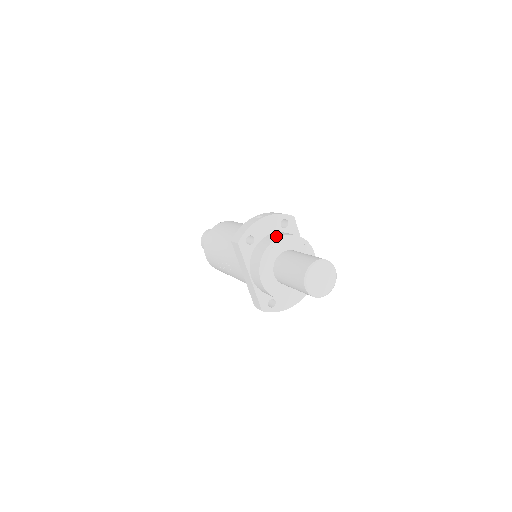
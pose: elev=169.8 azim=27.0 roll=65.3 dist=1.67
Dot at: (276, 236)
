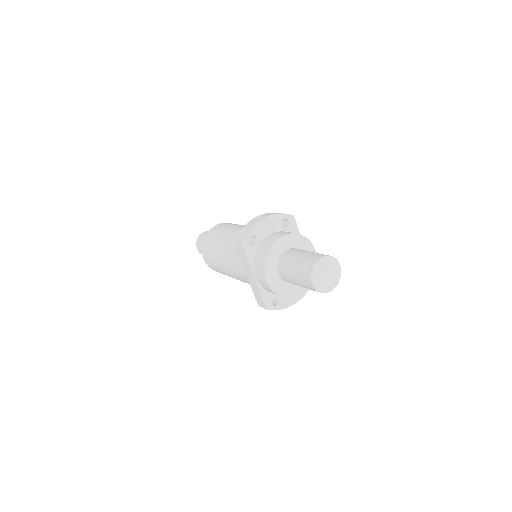
Dot at: (279, 235)
